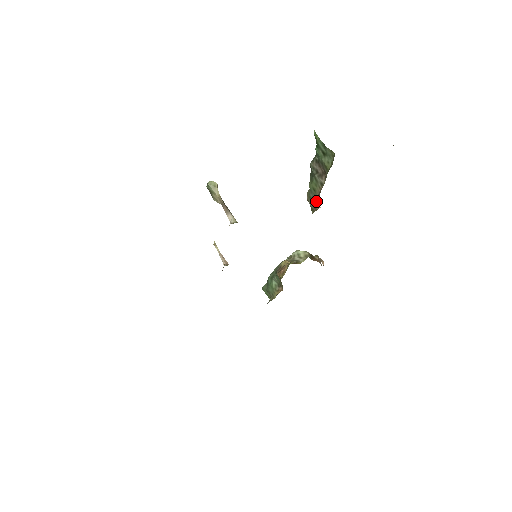
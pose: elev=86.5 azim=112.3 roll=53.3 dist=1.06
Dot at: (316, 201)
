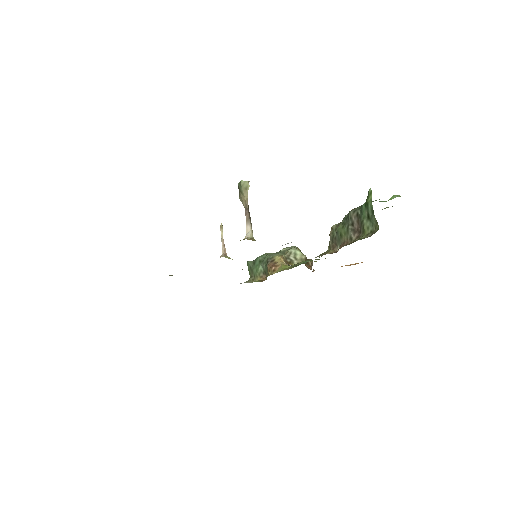
Dot at: (337, 243)
